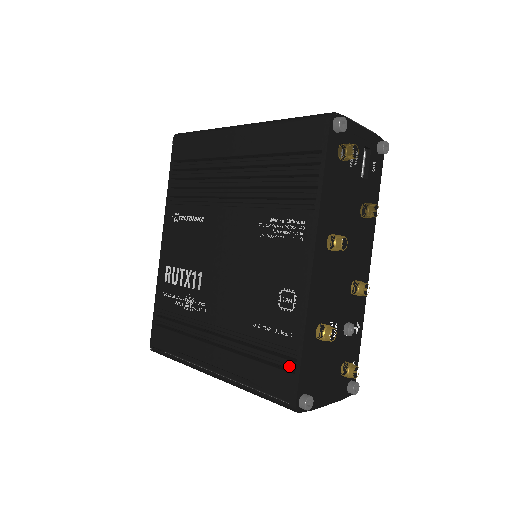
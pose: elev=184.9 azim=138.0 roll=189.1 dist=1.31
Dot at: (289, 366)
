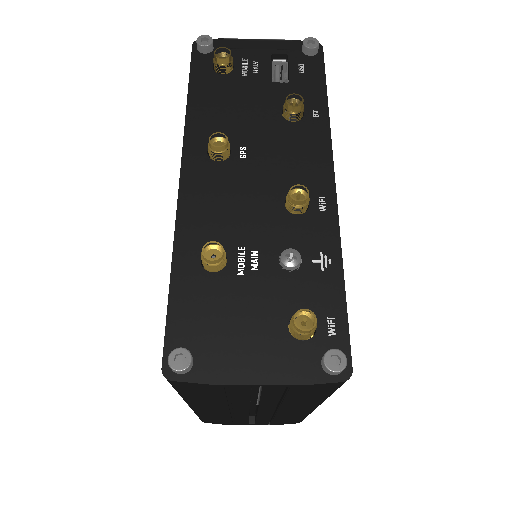
Dot at: occluded
